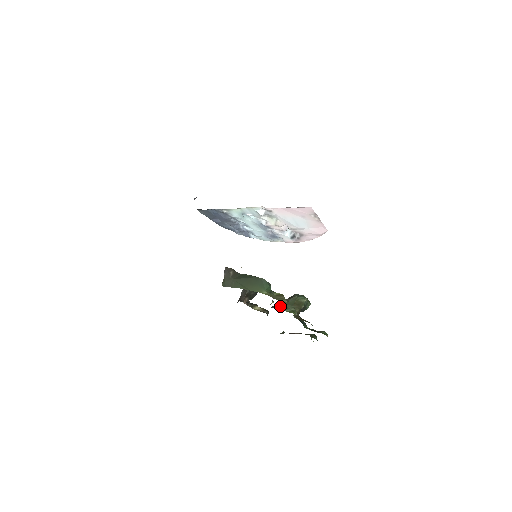
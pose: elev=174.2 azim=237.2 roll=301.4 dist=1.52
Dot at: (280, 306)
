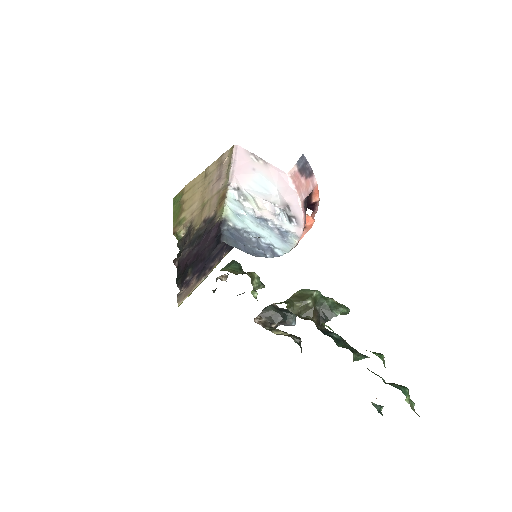
Dot at: occluded
